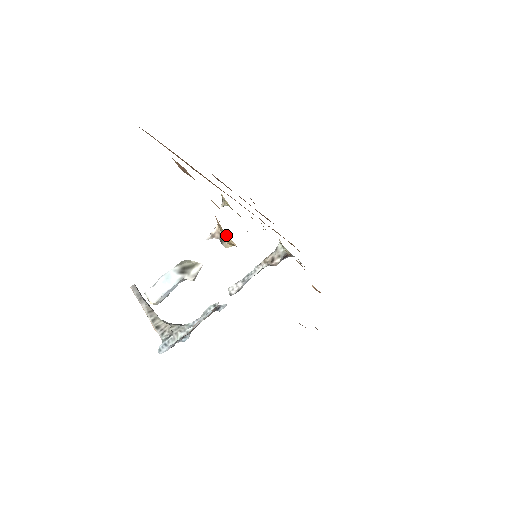
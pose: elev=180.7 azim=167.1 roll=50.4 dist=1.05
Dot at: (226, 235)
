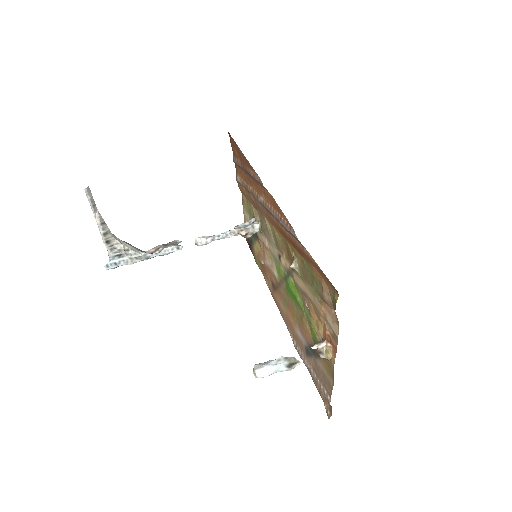
Dot at: (331, 358)
